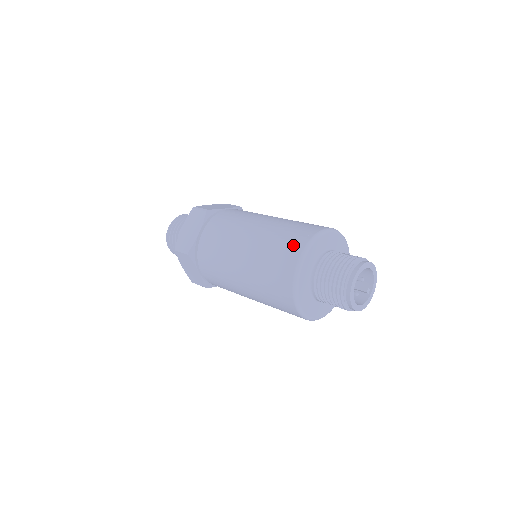
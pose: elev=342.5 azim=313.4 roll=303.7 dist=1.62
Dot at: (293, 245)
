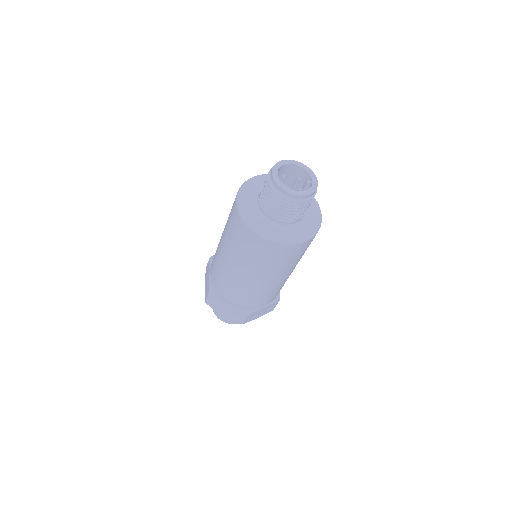
Dot at: (234, 201)
